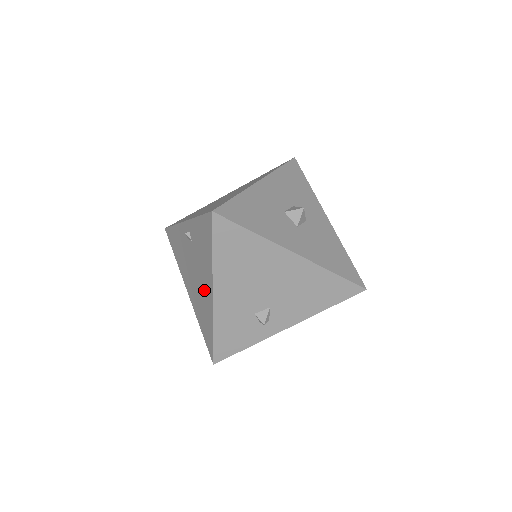
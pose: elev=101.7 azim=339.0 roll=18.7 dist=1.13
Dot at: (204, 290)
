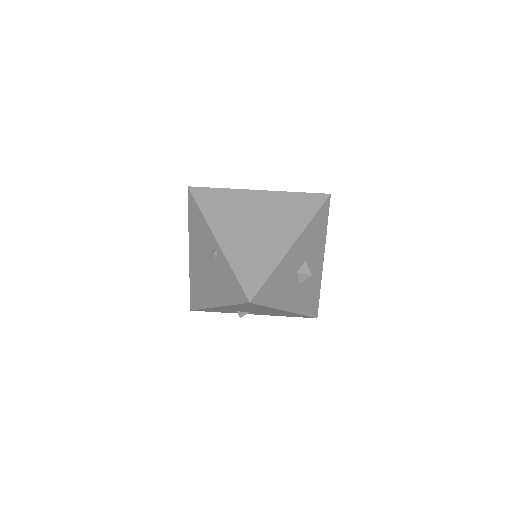
Dot at: (209, 290)
